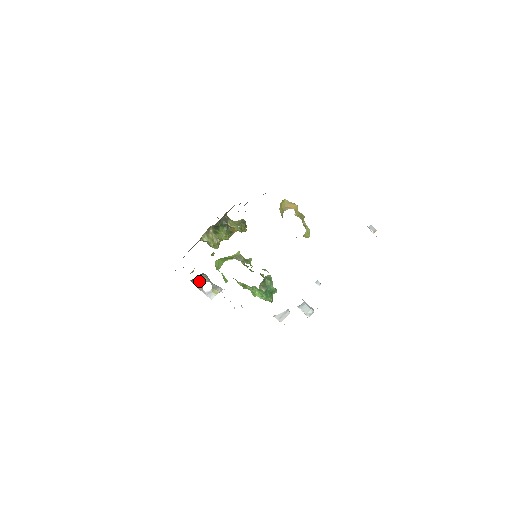
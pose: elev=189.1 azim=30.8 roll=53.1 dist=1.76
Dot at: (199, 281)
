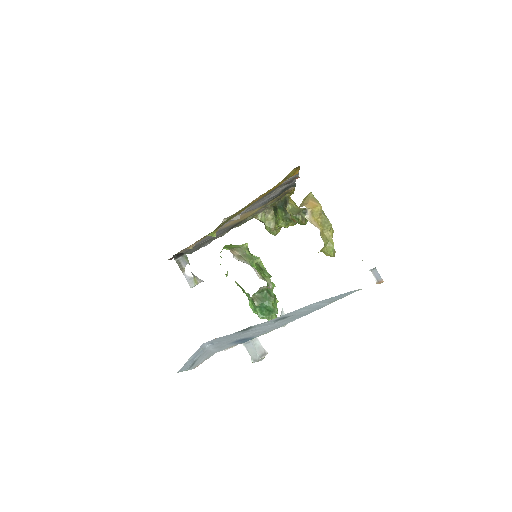
Dot at: (182, 260)
